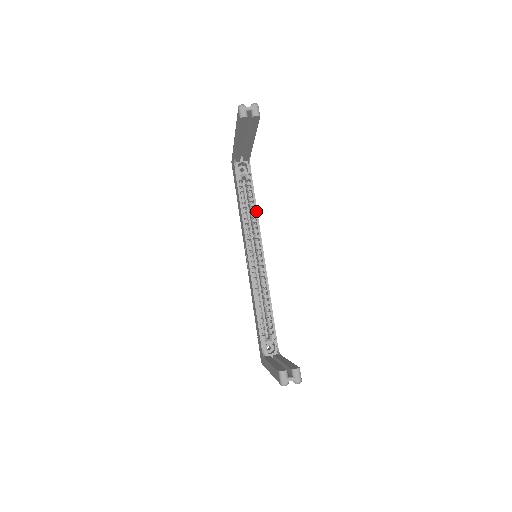
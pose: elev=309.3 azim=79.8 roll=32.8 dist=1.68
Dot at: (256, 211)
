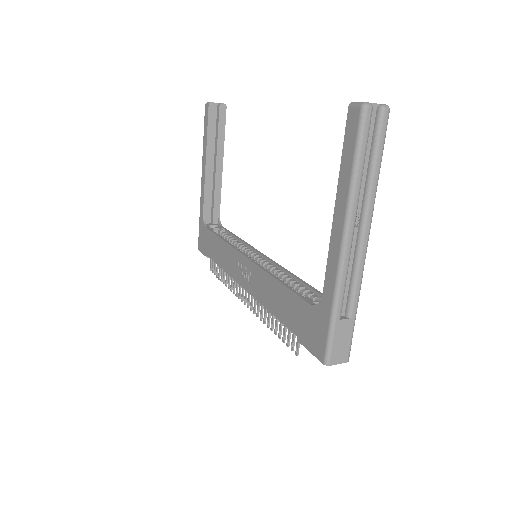
Dot at: (240, 239)
